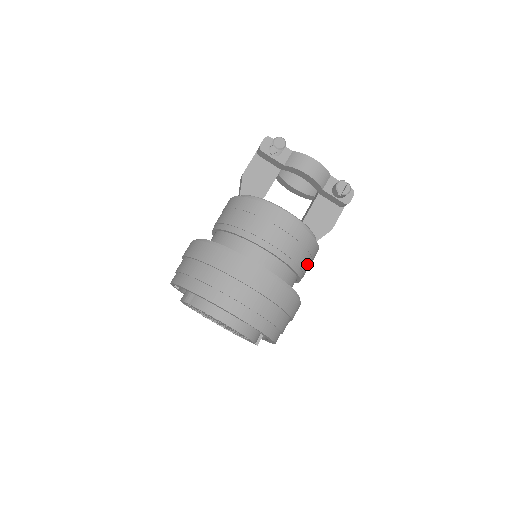
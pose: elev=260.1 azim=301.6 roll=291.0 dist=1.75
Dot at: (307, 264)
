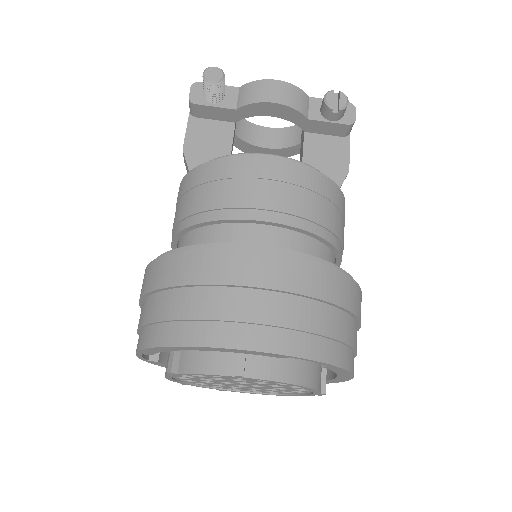
Dot at: (340, 227)
